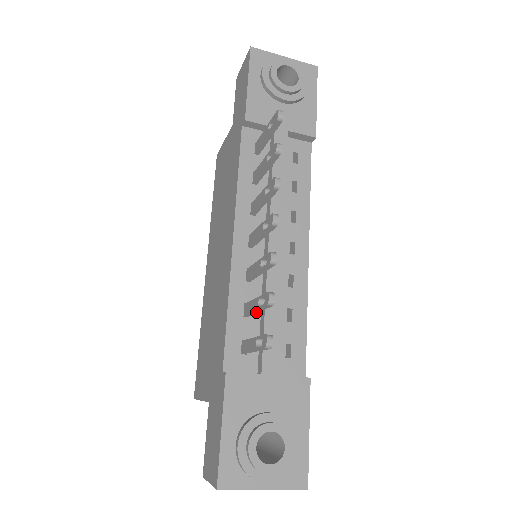
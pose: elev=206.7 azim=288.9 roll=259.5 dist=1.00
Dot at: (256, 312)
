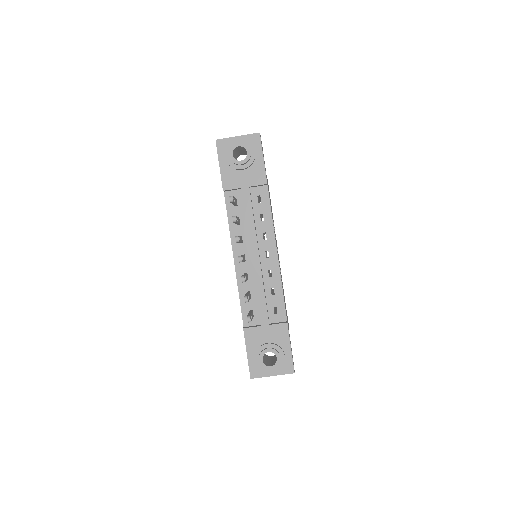
Dot at: (249, 299)
